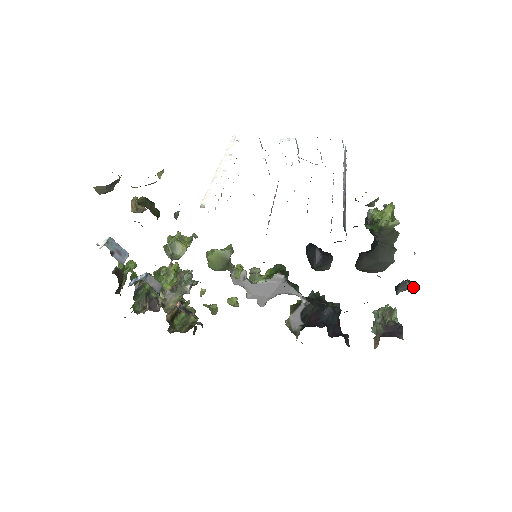
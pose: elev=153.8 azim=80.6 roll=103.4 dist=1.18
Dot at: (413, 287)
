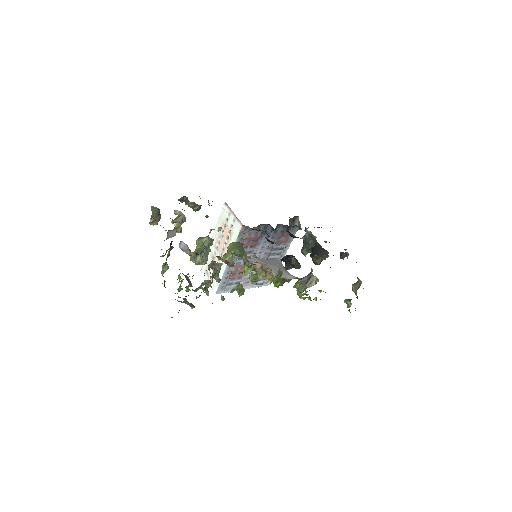
Dot at: (347, 252)
